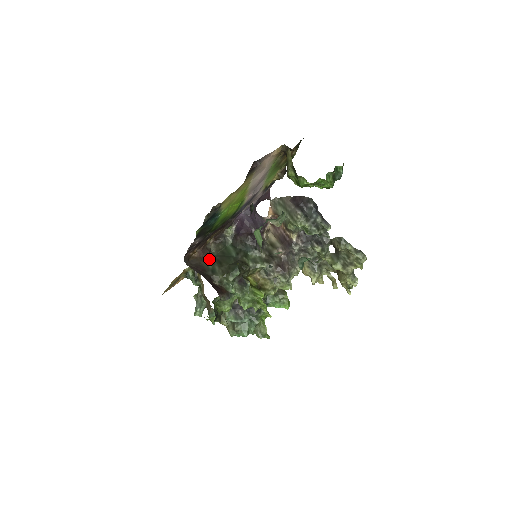
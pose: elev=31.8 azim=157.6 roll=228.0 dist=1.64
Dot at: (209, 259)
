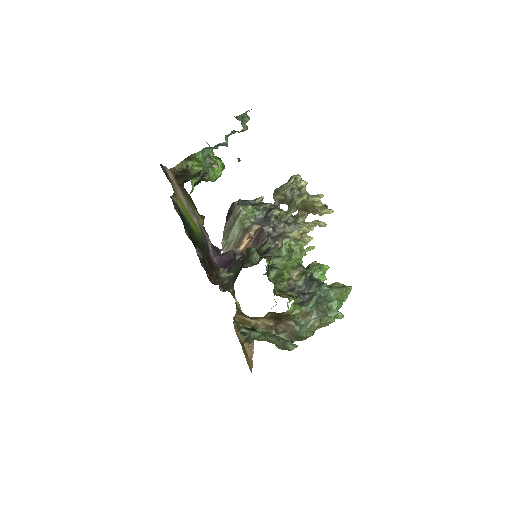
Dot at: occluded
